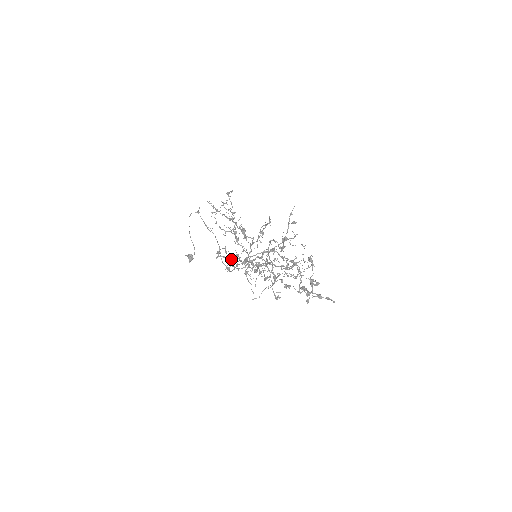
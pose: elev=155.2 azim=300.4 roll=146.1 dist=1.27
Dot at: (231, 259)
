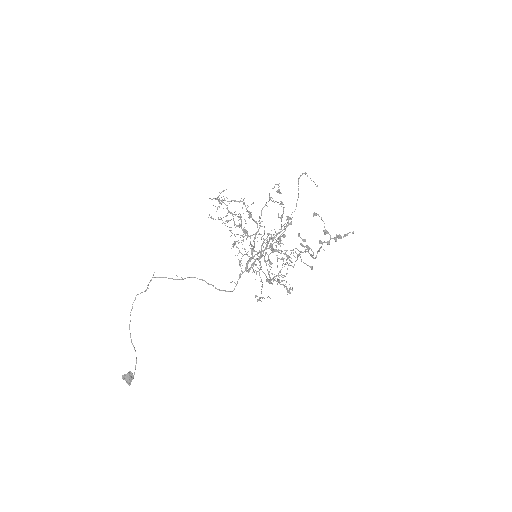
Dot at: occluded
